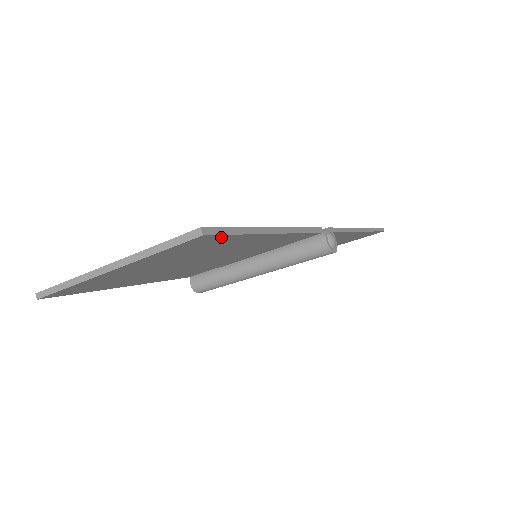
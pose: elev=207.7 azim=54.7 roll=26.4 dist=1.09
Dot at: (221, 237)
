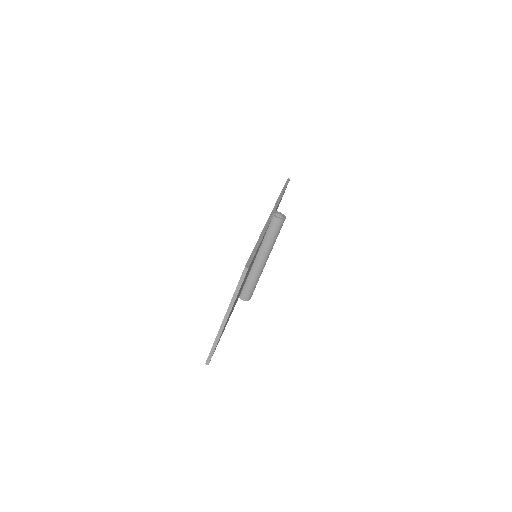
Dot at: occluded
